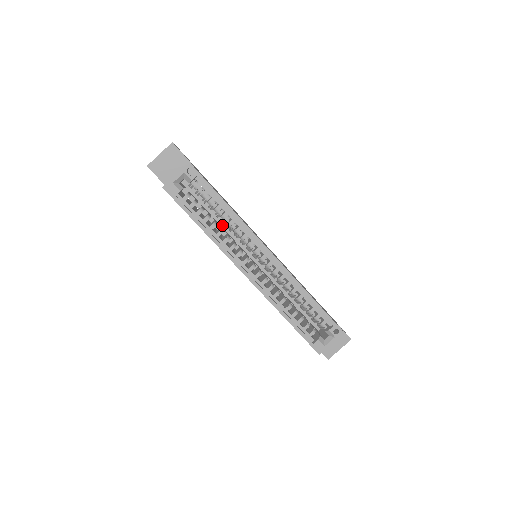
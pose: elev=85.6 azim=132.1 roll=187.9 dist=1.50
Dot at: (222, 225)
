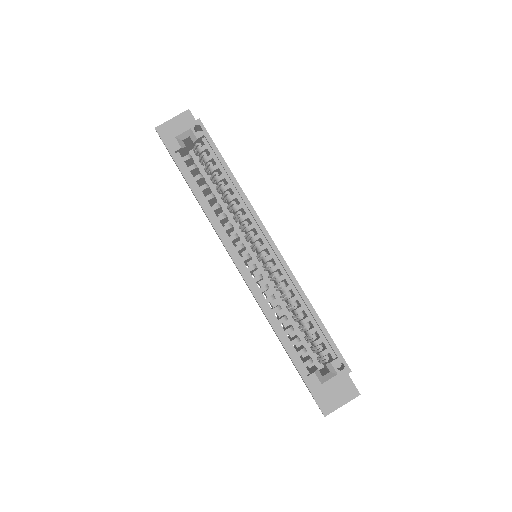
Dot at: (223, 209)
